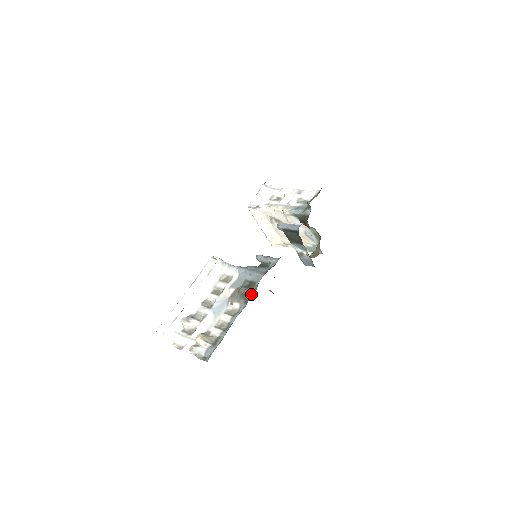
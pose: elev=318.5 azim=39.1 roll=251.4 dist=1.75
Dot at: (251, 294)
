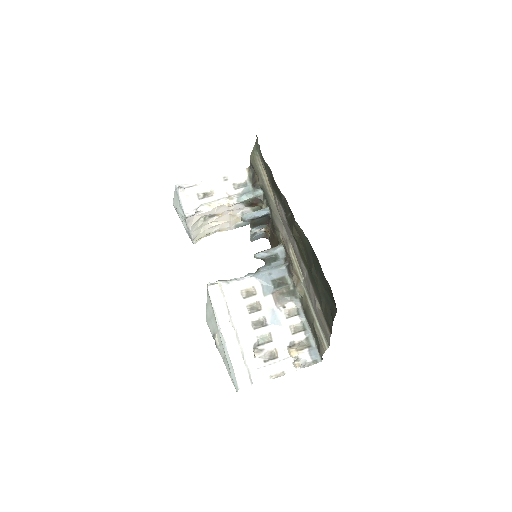
Dot at: (294, 288)
